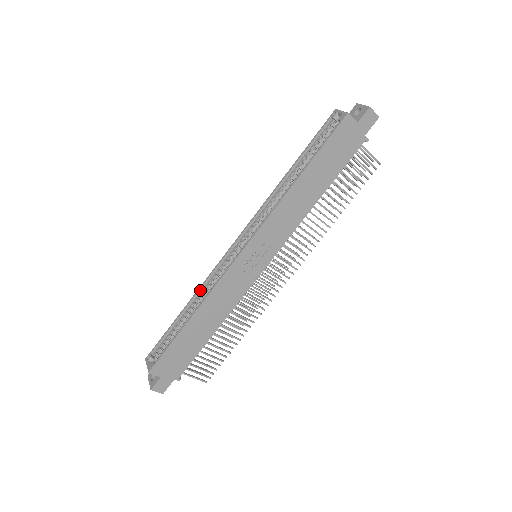
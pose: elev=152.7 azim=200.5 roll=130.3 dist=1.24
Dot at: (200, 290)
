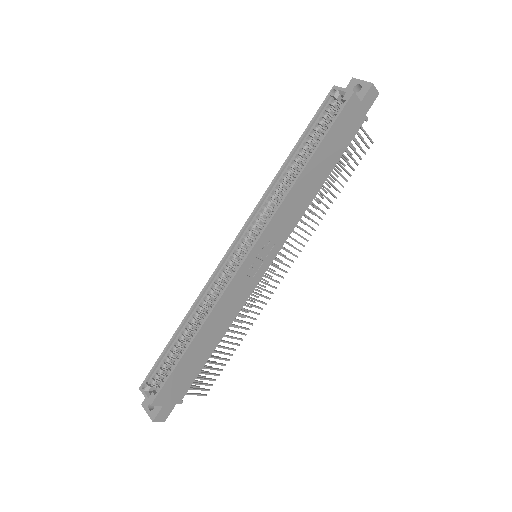
Dot at: (197, 302)
